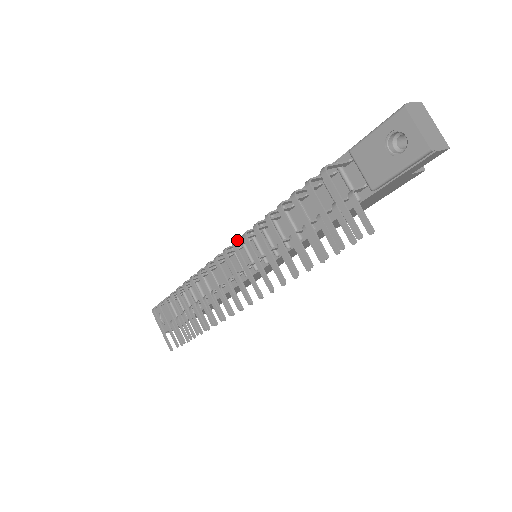
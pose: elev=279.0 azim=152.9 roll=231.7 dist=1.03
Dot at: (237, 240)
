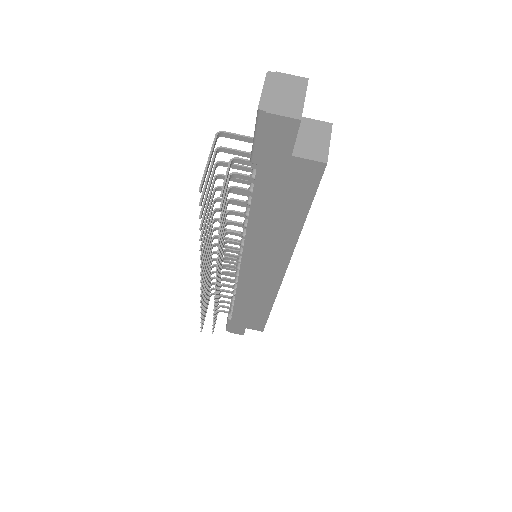
Dot at: (218, 218)
